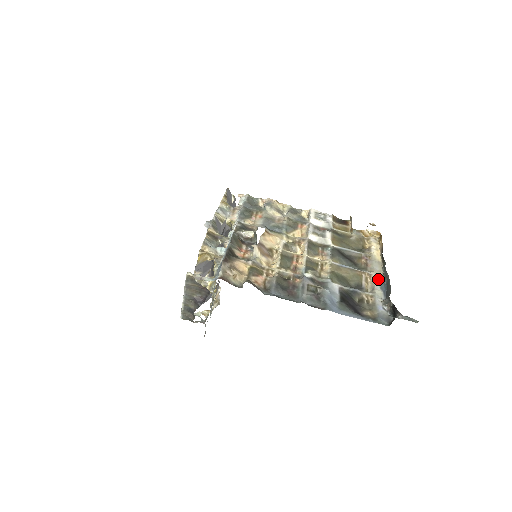
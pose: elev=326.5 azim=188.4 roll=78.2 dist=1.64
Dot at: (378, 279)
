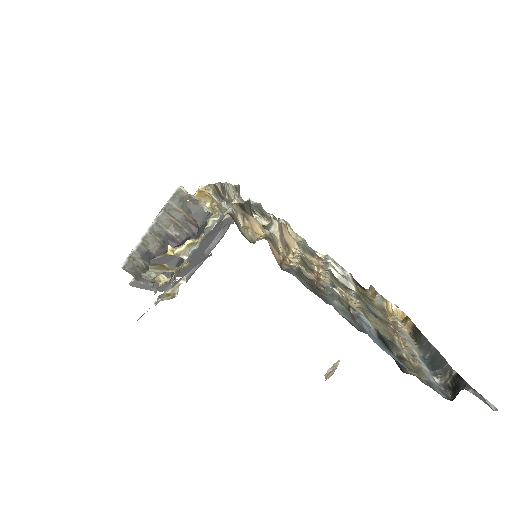
Dot at: (416, 350)
